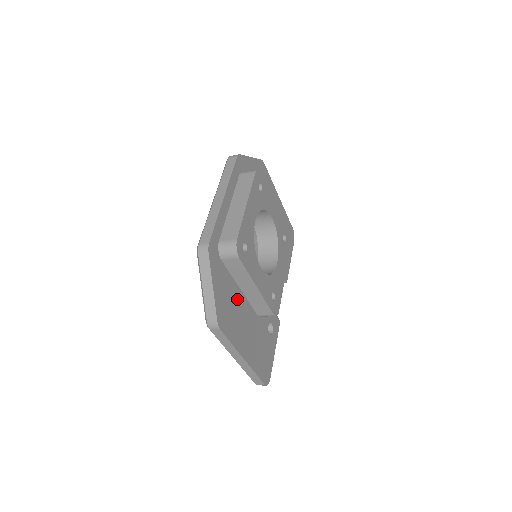
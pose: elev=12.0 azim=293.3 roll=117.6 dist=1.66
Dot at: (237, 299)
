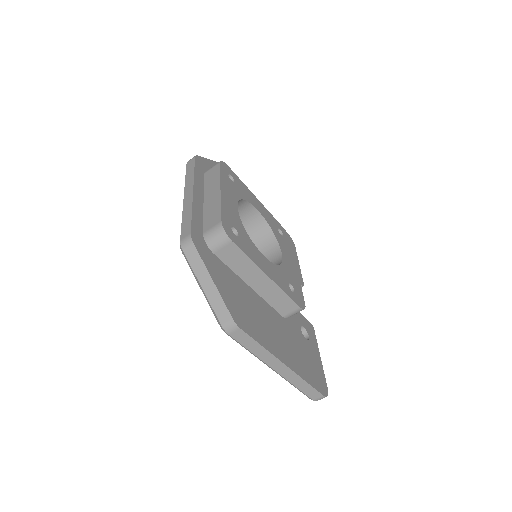
Dot at: (250, 297)
